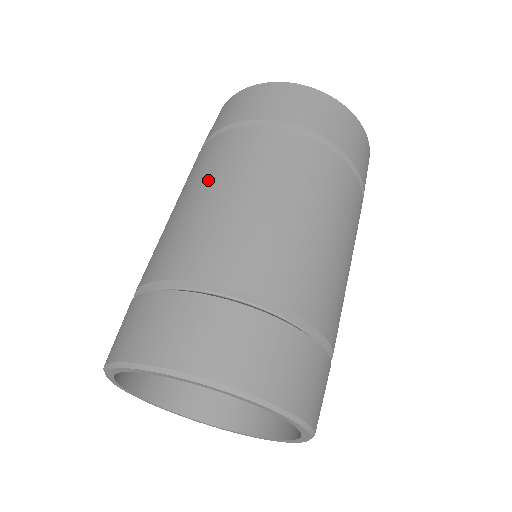
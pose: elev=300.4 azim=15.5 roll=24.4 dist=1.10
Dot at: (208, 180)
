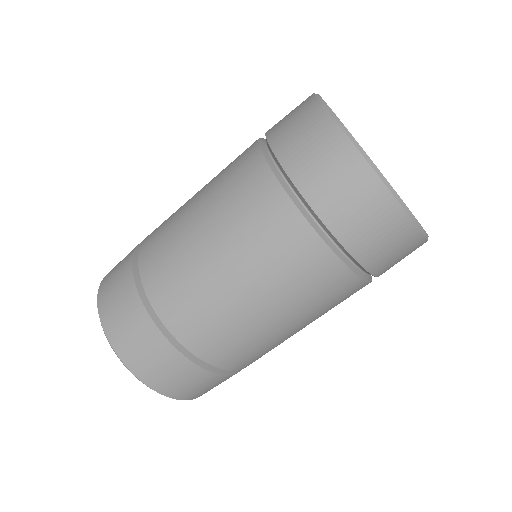
Dot at: (293, 310)
